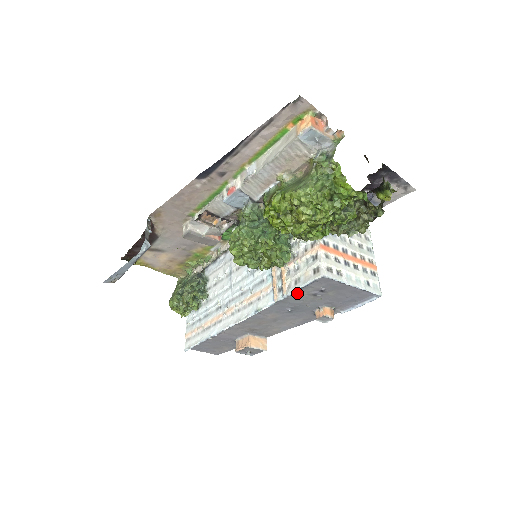
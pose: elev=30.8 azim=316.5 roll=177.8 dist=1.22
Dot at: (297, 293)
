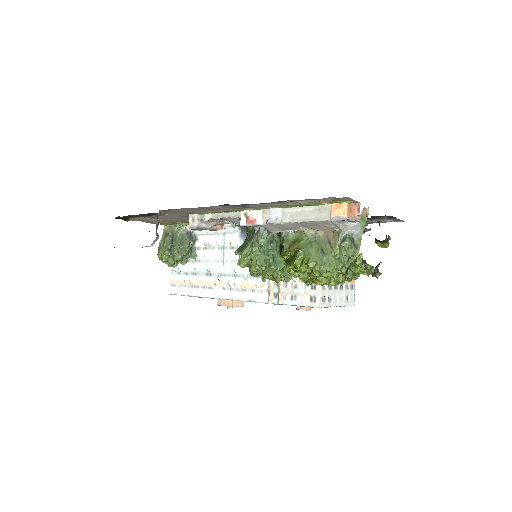
Dot at: occluded
